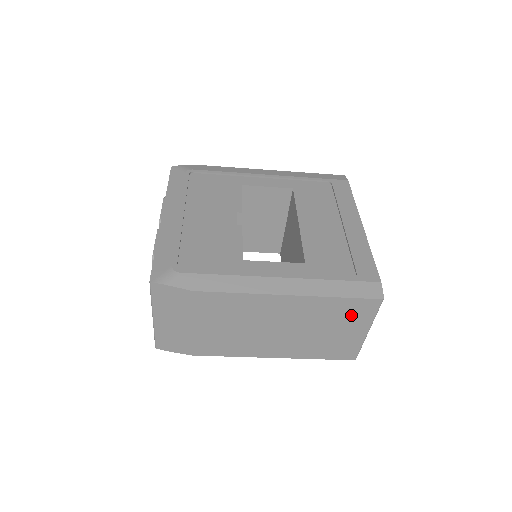
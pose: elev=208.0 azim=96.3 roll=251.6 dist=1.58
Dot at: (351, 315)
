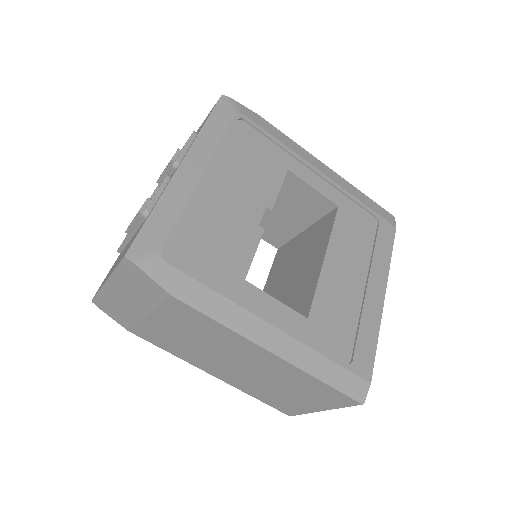
Dot at: (319, 395)
